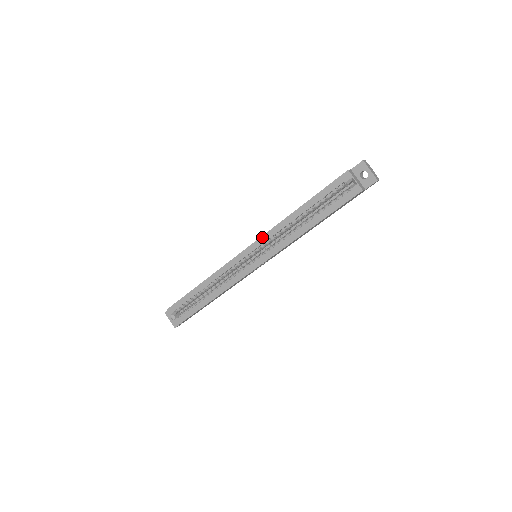
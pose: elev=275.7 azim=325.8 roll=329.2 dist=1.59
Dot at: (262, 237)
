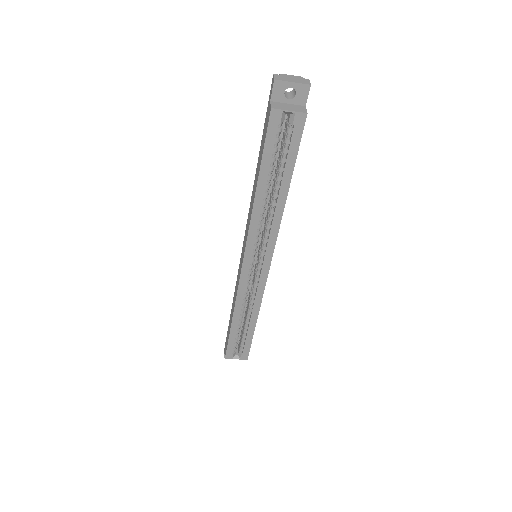
Dot at: (247, 242)
